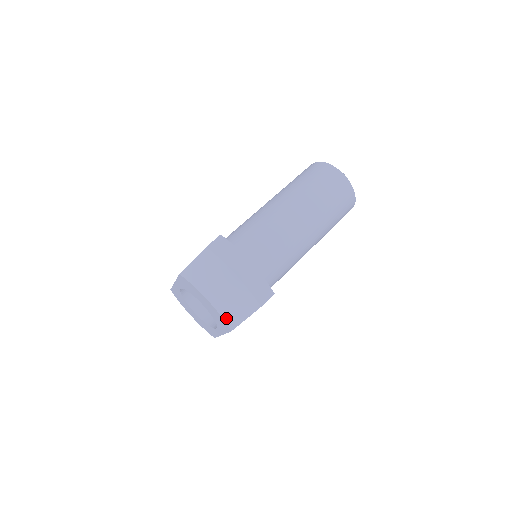
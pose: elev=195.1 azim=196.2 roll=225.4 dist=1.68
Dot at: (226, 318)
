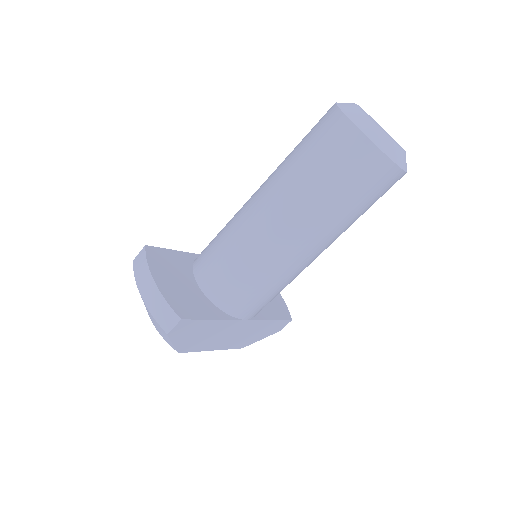
Dot at: (164, 339)
